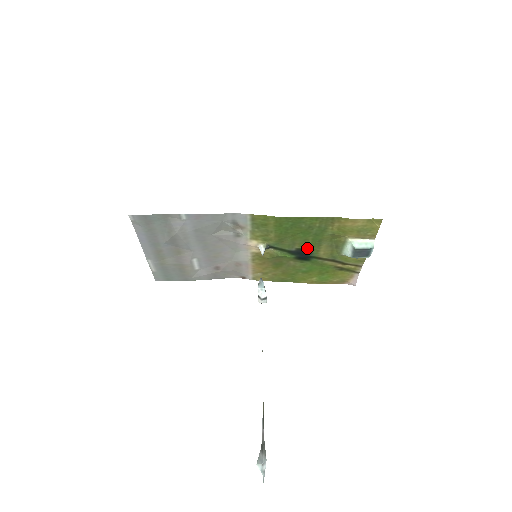
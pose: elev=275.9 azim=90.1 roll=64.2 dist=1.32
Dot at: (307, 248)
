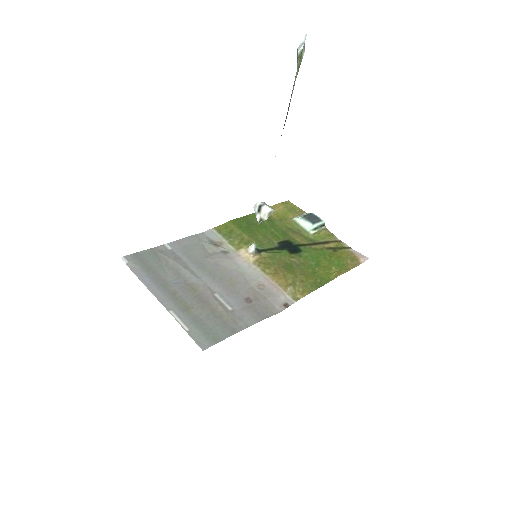
Dot at: (283, 240)
